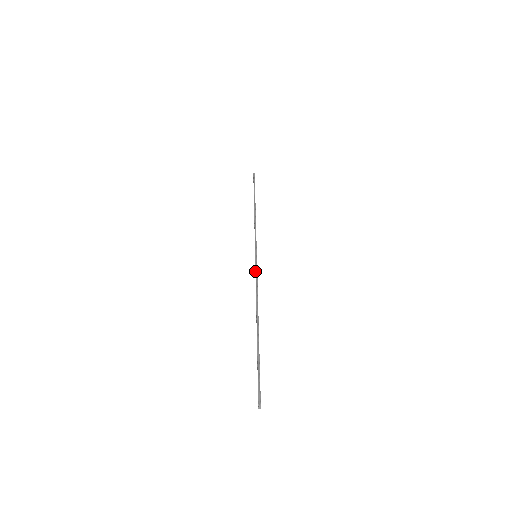
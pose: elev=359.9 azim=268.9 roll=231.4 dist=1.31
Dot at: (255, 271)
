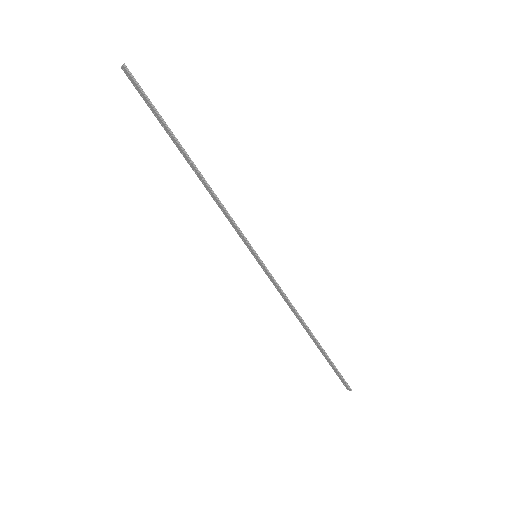
Dot at: (269, 277)
